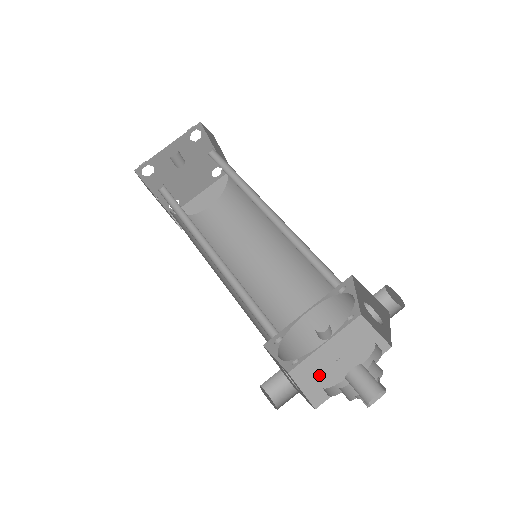
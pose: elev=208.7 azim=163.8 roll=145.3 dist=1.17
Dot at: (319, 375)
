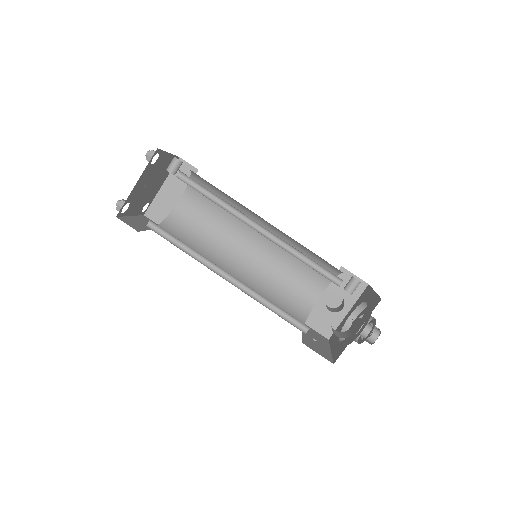
Dot at: (317, 347)
